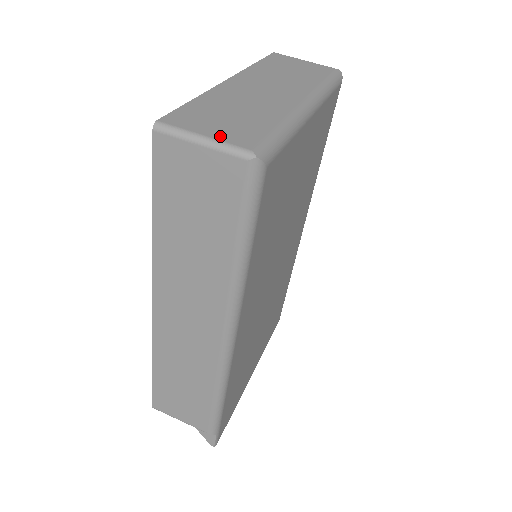
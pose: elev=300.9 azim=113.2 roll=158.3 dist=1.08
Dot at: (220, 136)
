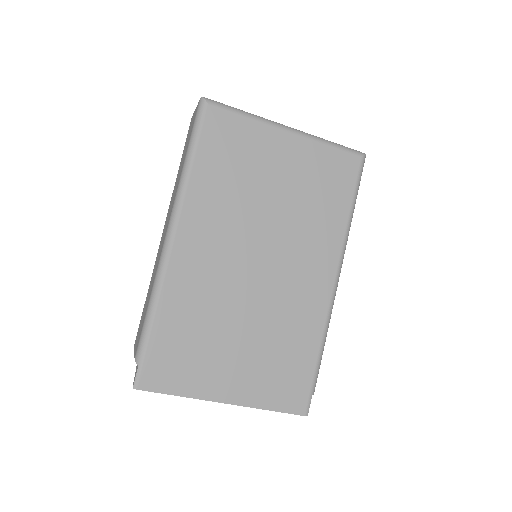
Dot at: occluded
